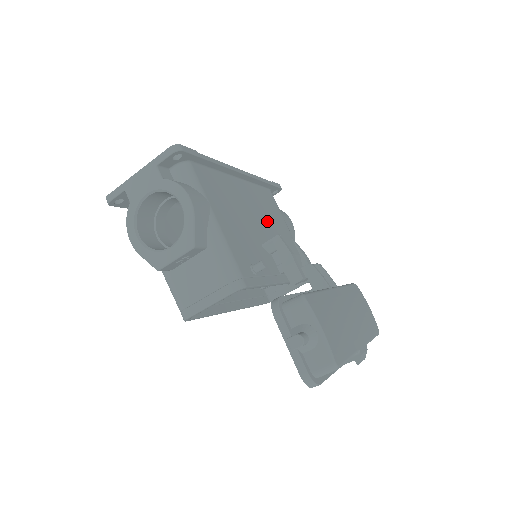
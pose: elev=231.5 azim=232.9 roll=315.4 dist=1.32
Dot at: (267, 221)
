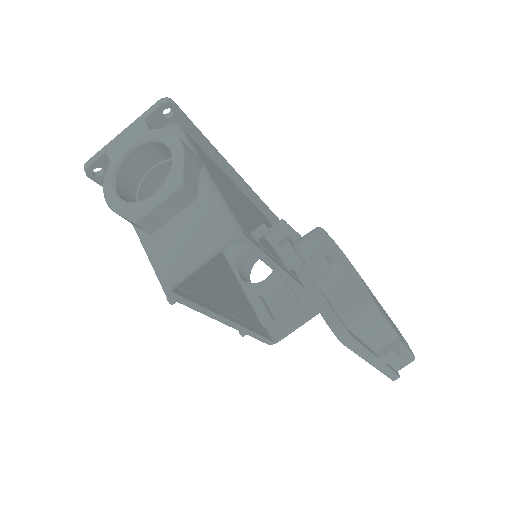
Dot at: occluded
